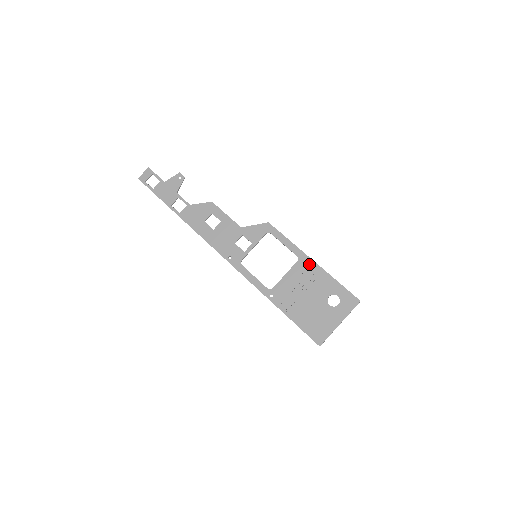
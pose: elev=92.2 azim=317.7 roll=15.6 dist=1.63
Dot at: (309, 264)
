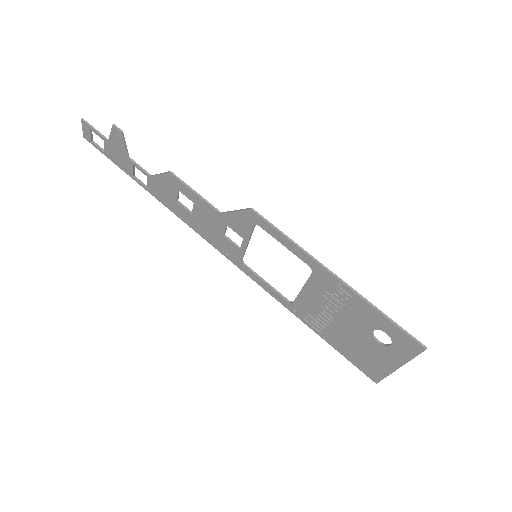
Dot at: (330, 281)
